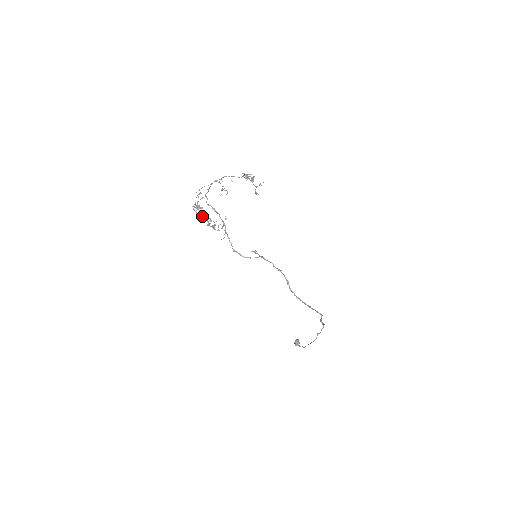
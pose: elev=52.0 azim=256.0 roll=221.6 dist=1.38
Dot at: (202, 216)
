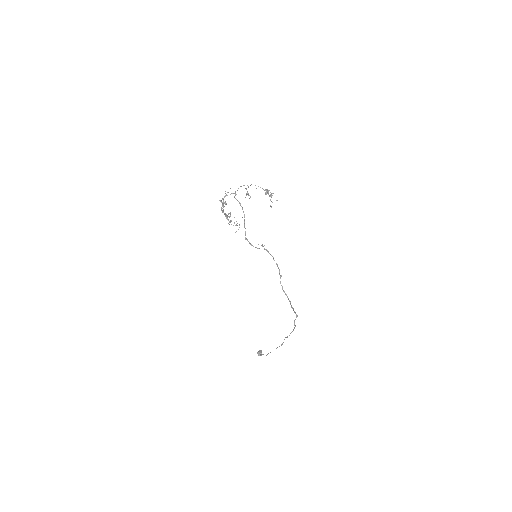
Dot at: occluded
